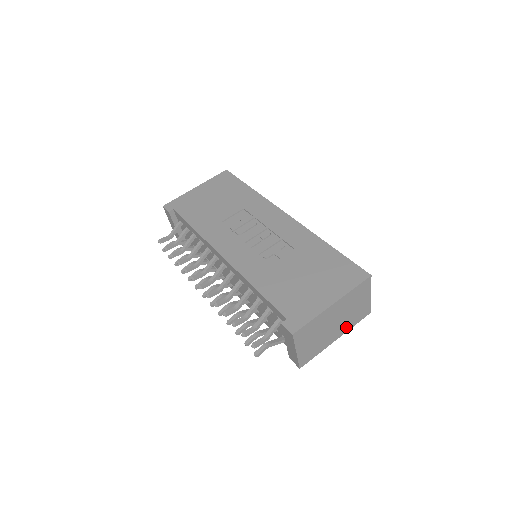
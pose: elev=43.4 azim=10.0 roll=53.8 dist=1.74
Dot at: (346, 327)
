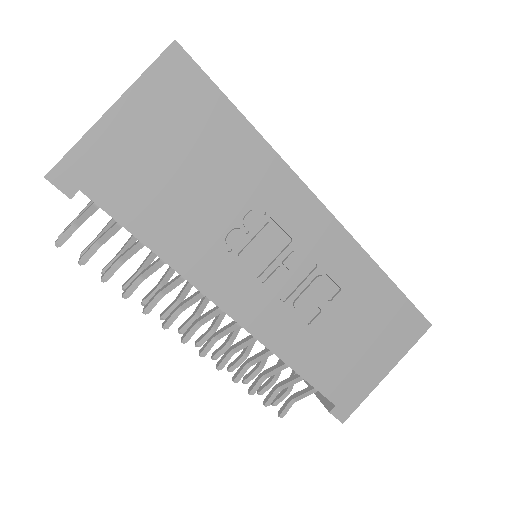
Dot at: occluded
